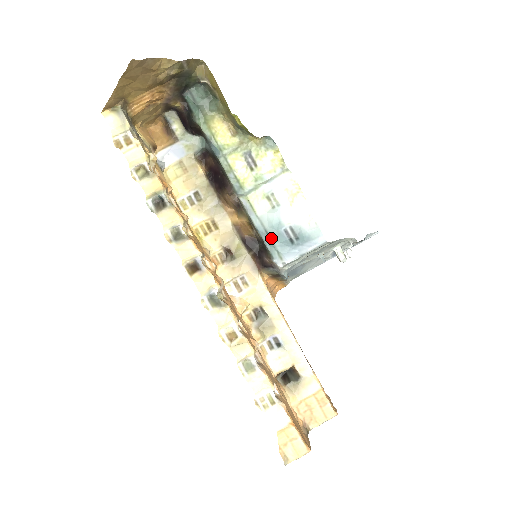
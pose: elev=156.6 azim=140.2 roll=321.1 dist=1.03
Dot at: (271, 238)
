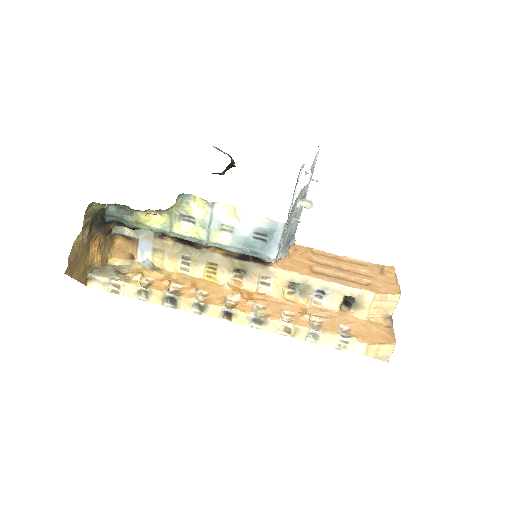
Dot at: (251, 250)
